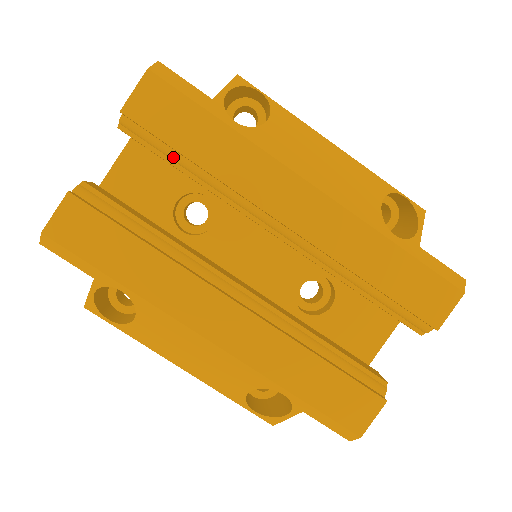
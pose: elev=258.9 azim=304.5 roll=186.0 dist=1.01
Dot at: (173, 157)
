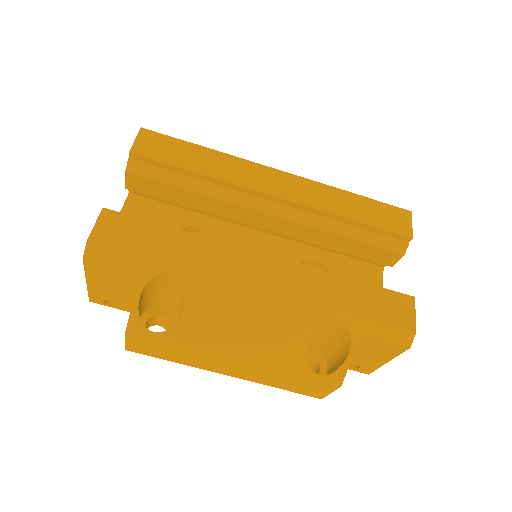
Dot at: (175, 178)
